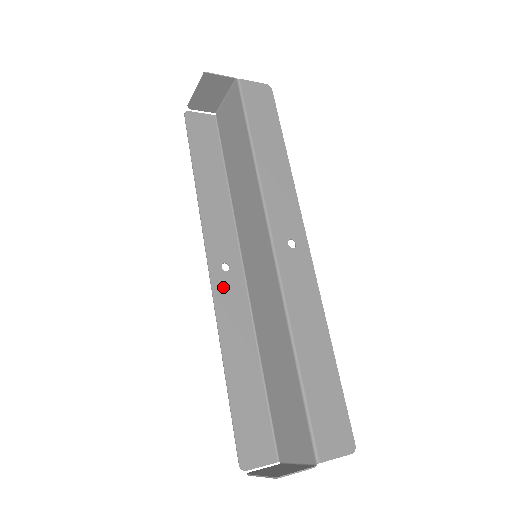
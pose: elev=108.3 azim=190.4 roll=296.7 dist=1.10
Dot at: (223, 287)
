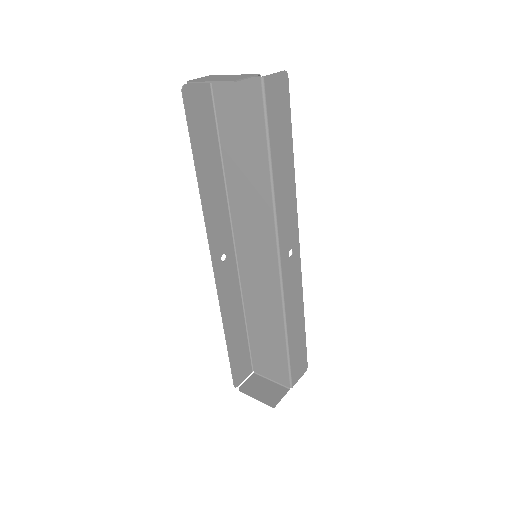
Dot at: (223, 276)
